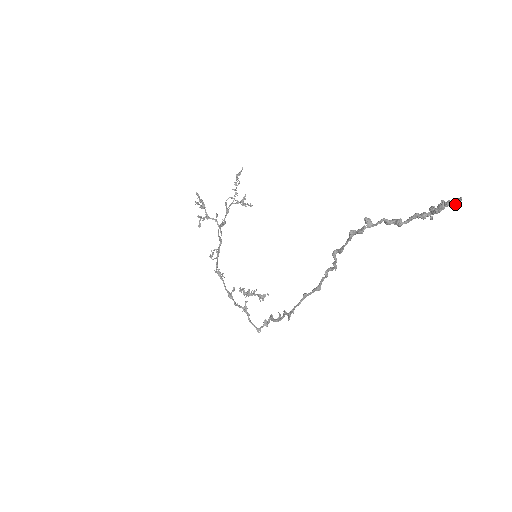
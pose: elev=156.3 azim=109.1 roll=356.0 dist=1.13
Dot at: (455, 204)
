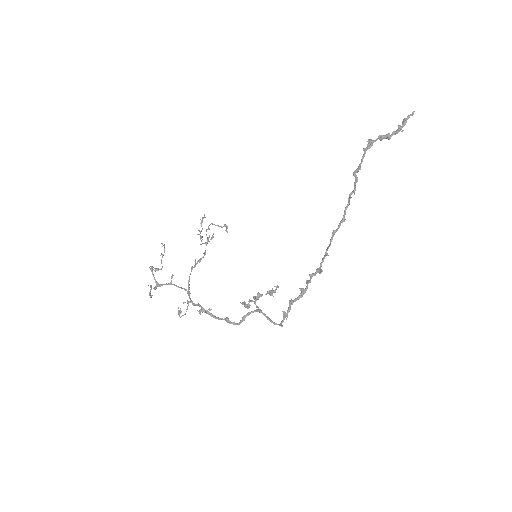
Dot at: (413, 114)
